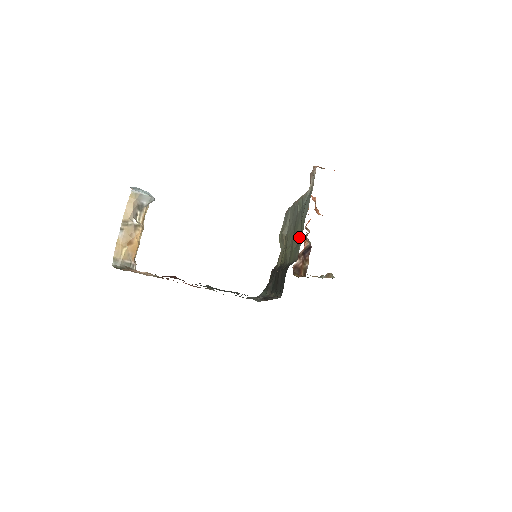
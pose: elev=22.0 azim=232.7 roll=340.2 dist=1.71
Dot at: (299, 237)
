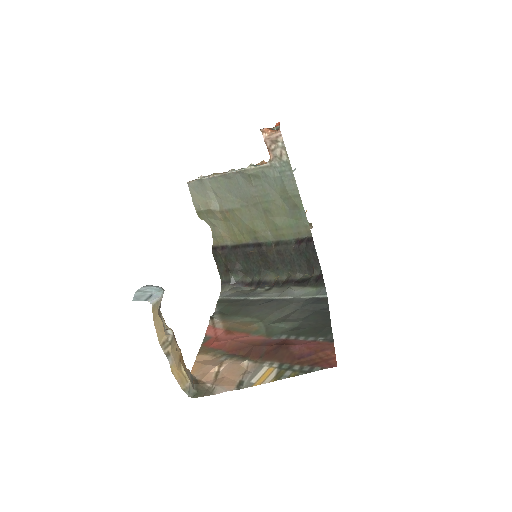
Dot at: (287, 211)
